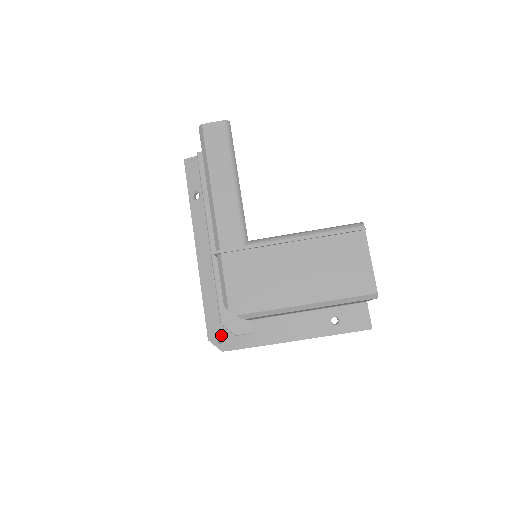
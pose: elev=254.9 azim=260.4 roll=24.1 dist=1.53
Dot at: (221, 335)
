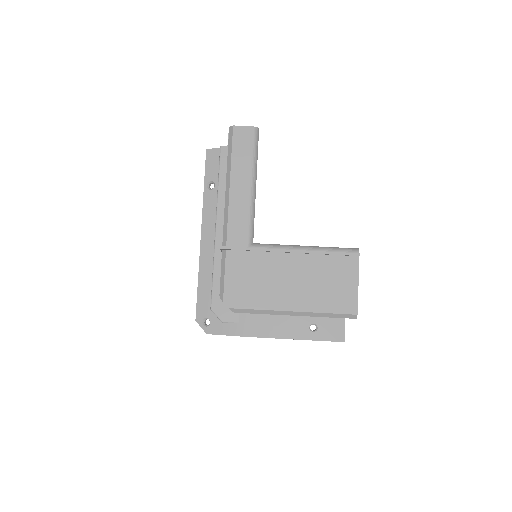
Dot at: occluded
